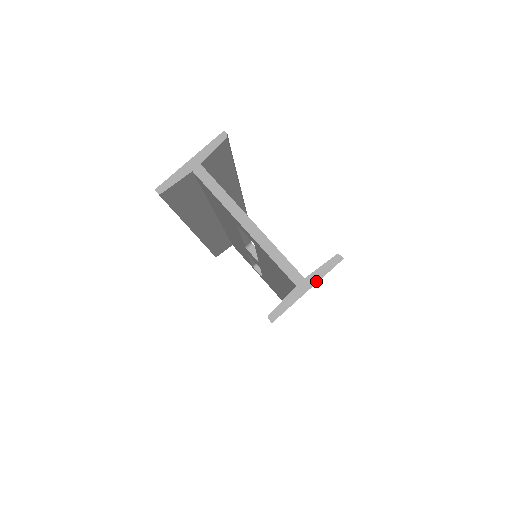
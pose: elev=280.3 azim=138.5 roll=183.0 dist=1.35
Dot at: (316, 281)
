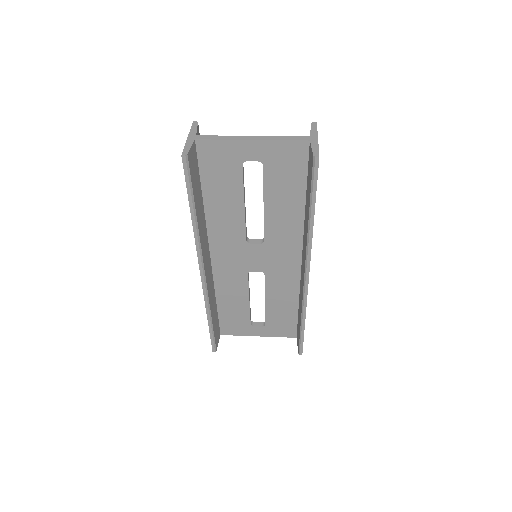
Dot at: (316, 134)
